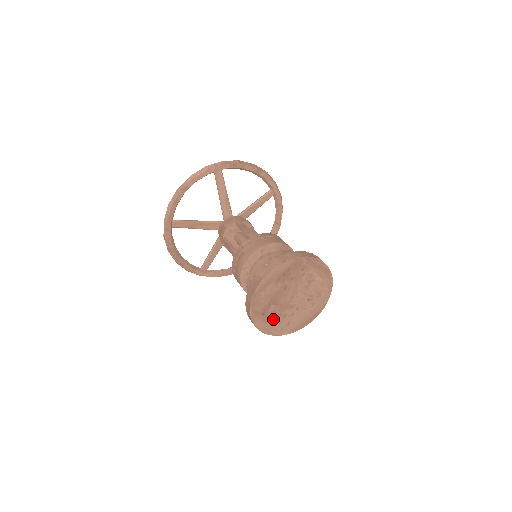
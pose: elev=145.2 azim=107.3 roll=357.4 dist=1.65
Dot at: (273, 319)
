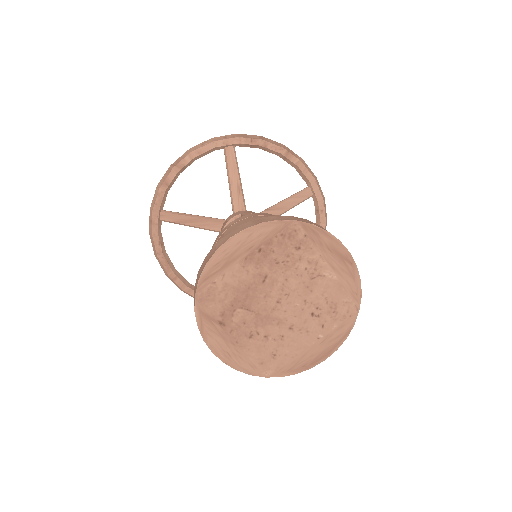
Dot at: (243, 339)
